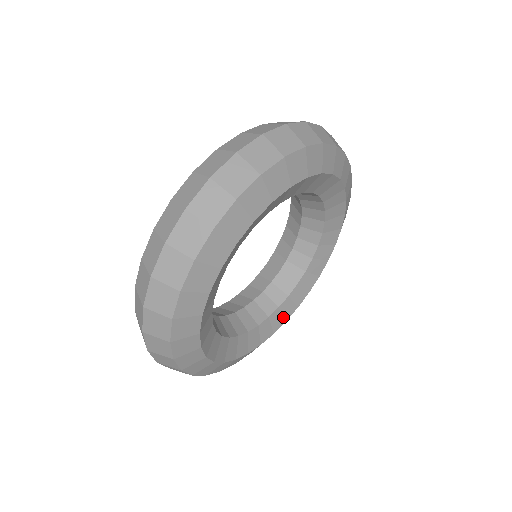
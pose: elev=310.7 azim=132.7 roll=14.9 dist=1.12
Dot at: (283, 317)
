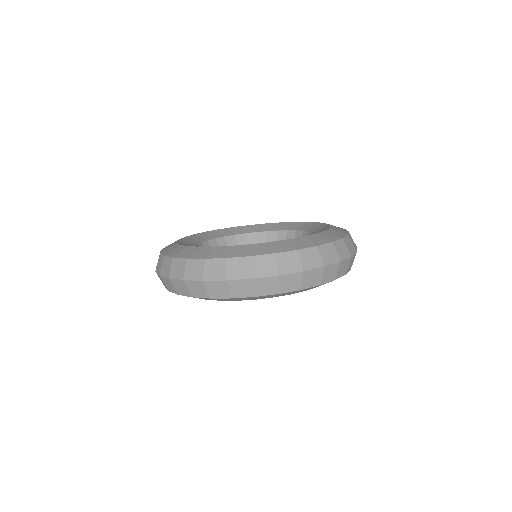
Dot at: occluded
